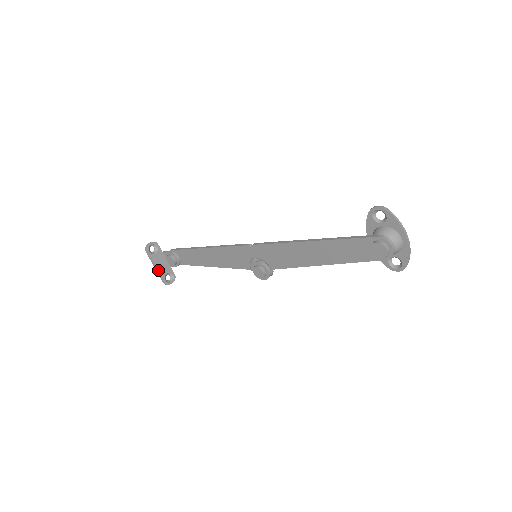
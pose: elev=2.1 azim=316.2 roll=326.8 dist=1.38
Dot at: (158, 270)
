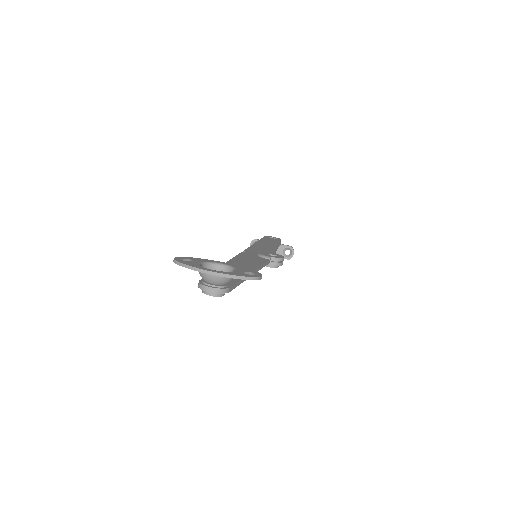
Dot at: occluded
